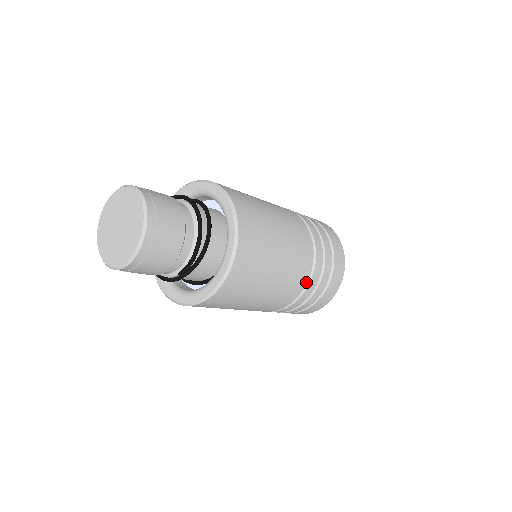
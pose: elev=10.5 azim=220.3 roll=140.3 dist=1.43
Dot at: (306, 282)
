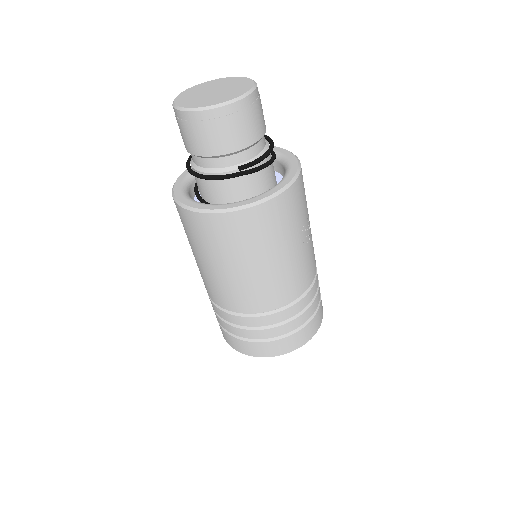
Dot at: (306, 288)
